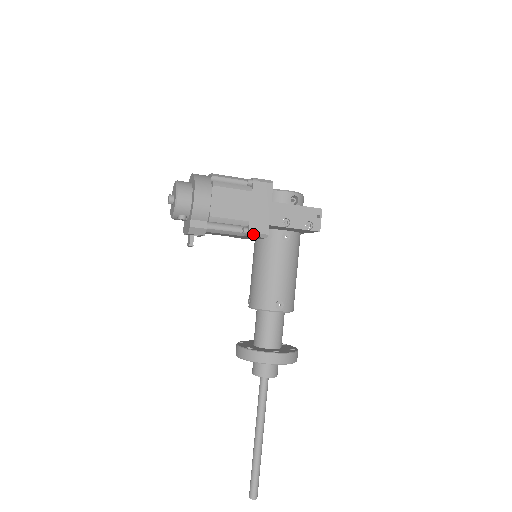
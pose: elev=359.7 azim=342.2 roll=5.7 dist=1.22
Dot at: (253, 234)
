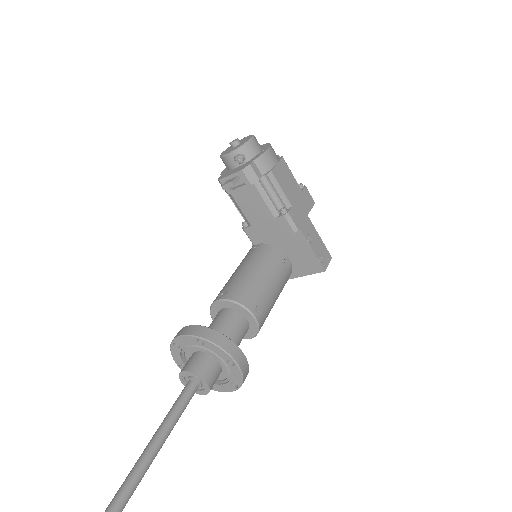
Dot at: (289, 218)
